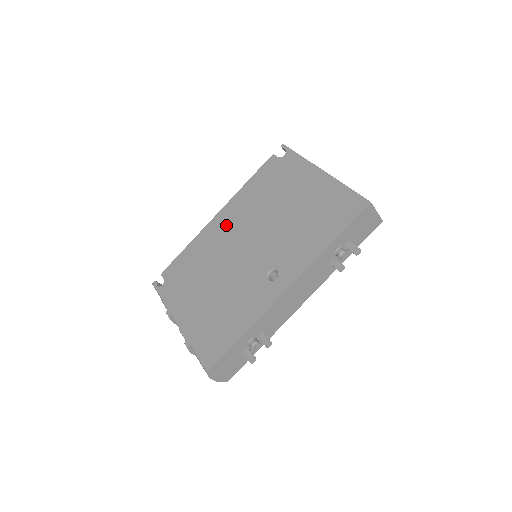
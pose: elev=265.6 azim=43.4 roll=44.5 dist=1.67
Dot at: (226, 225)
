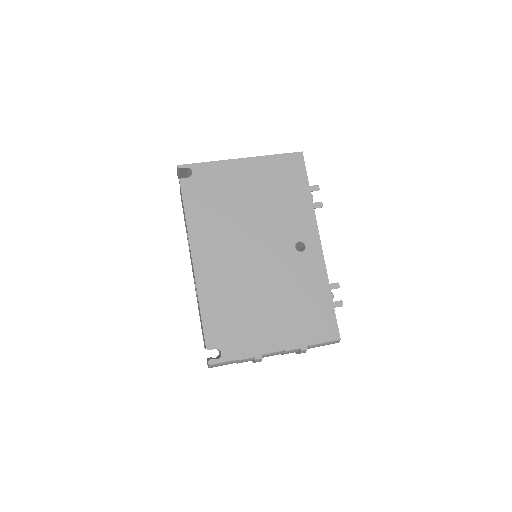
Dot at: (215, 259)
